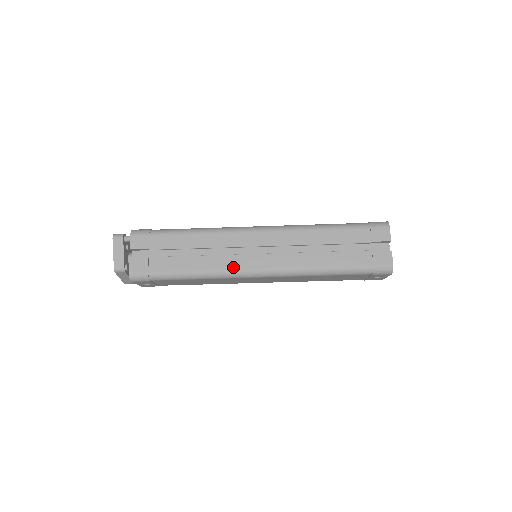
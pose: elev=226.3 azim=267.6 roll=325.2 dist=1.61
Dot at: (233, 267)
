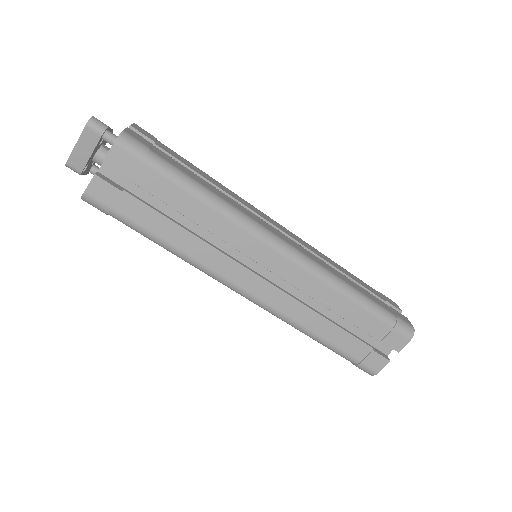
Dot at: (220, 271)
